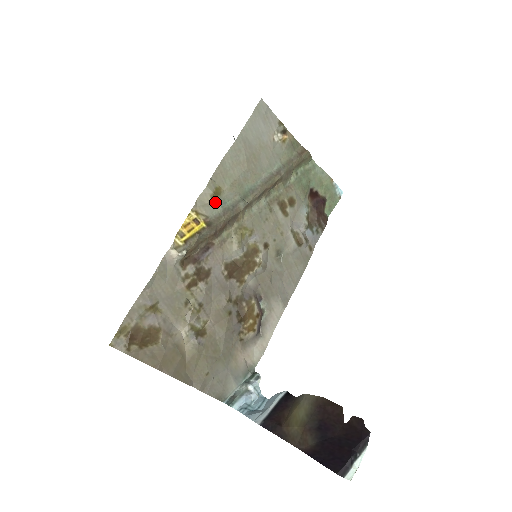
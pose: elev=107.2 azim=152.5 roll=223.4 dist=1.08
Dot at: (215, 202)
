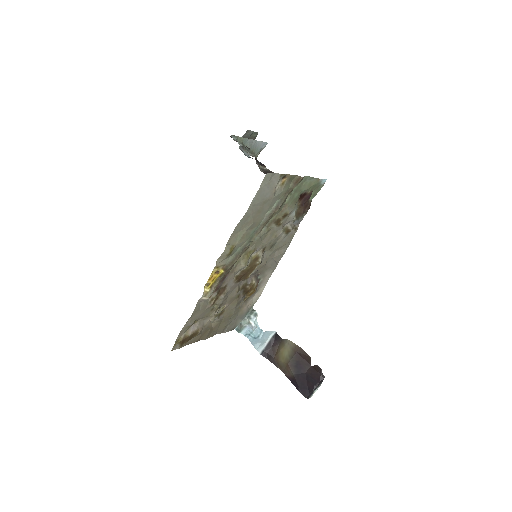
Dot at: (230, 255)
